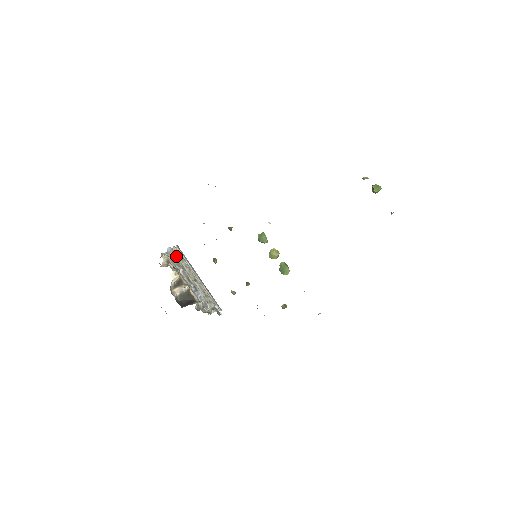
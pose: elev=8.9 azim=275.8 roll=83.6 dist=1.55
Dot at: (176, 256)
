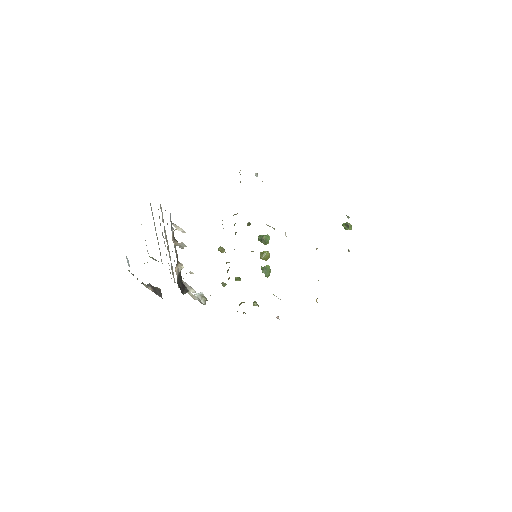
Dot at: occluded
